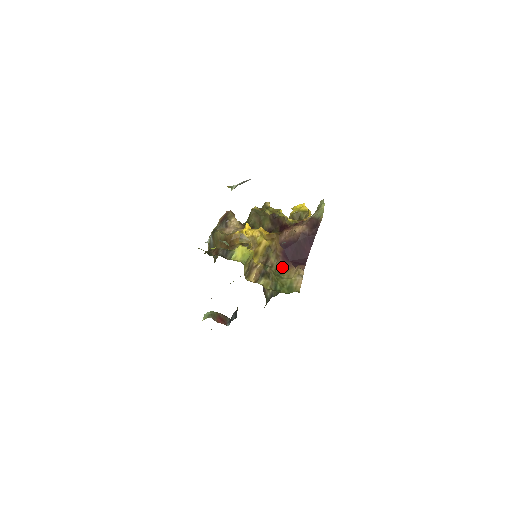
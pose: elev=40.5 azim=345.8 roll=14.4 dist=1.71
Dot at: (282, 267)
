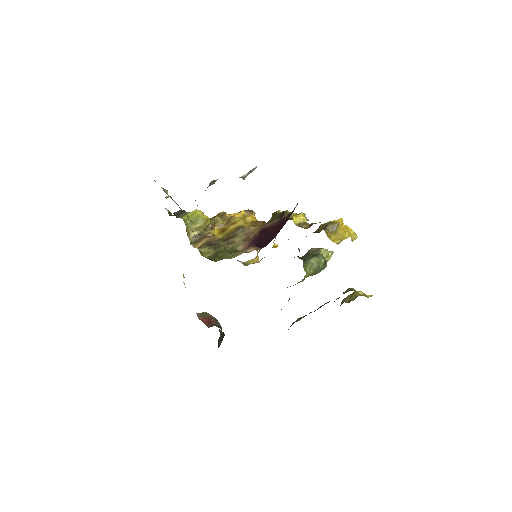
Dot at: (244, 249)
